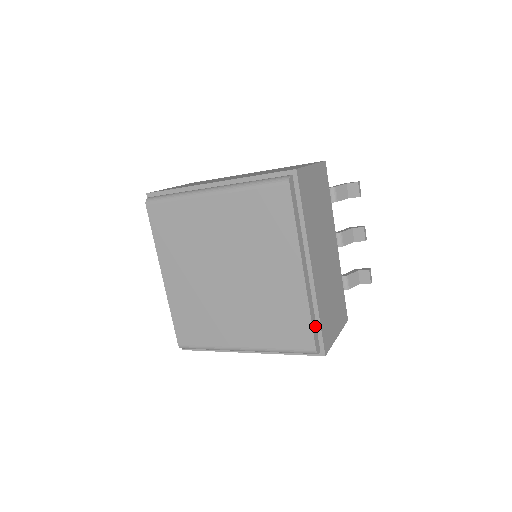
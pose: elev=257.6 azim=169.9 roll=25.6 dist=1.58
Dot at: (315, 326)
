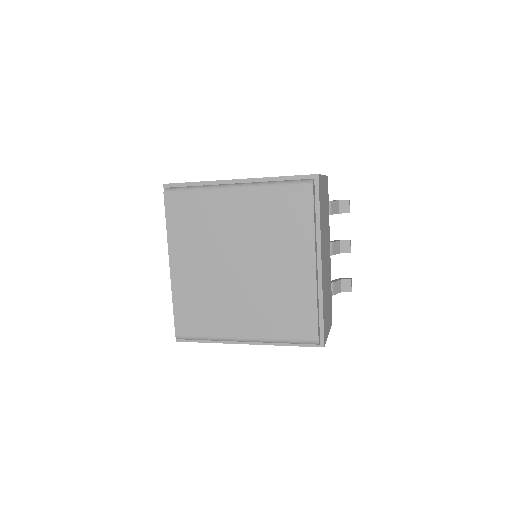
Dot at: (318, 318)
